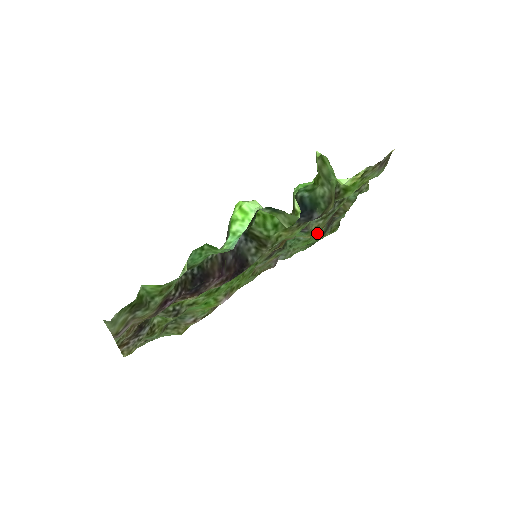
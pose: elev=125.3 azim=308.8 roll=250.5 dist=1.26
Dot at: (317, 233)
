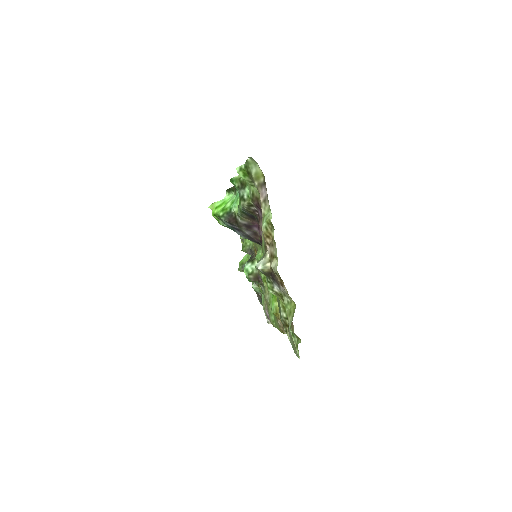
Dot at: (261, 290)
